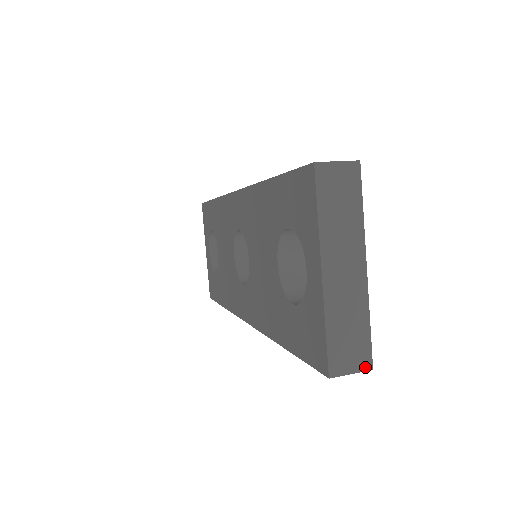
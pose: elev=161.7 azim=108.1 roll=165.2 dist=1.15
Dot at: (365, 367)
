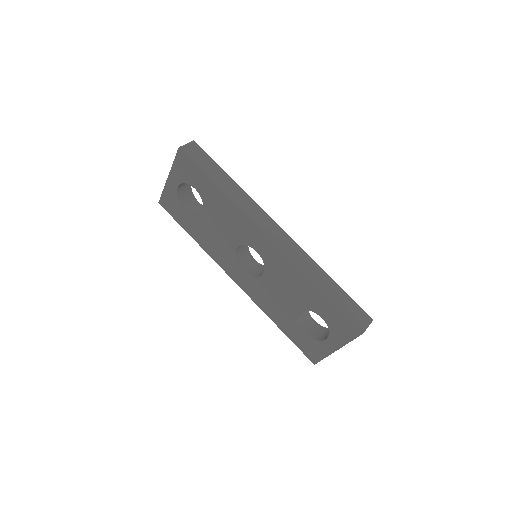
Dot at: occluded
